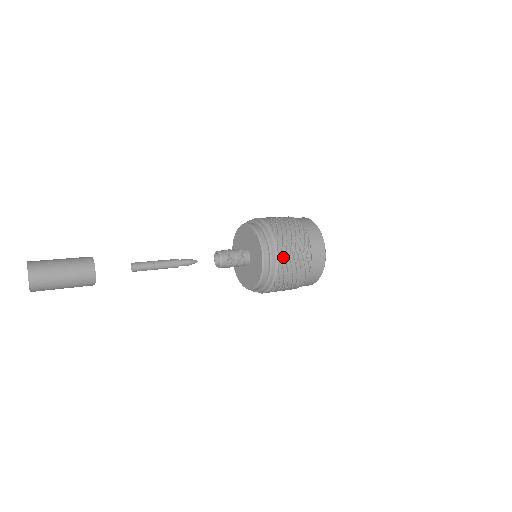
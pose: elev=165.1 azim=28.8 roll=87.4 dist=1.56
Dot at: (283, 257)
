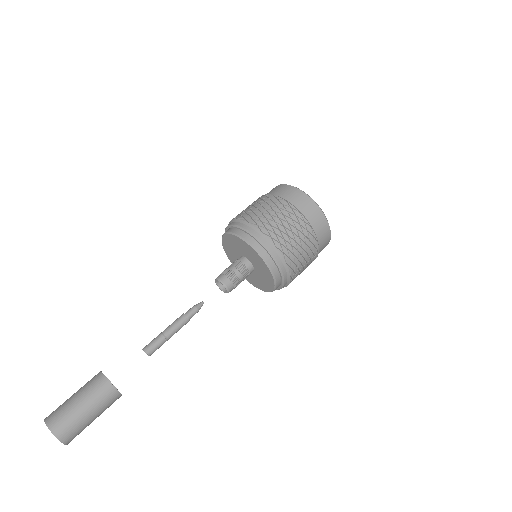
Dot at: (294, 276)
